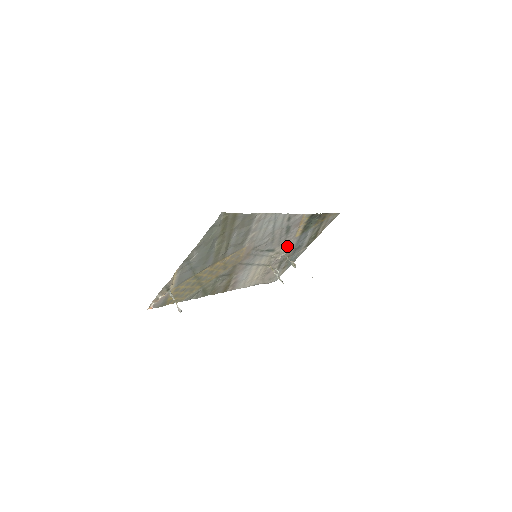
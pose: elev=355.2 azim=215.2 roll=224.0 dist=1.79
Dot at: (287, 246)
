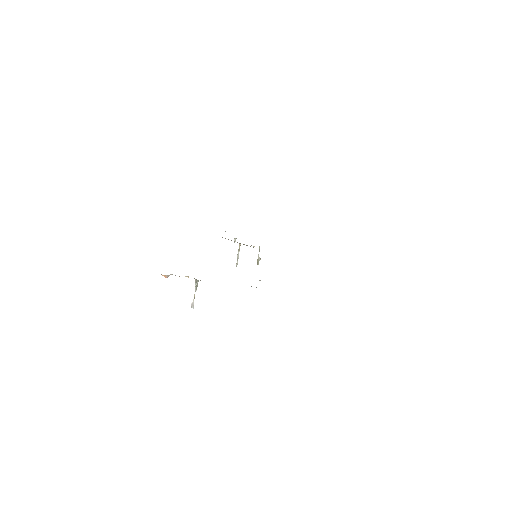
Dot at: occluded
